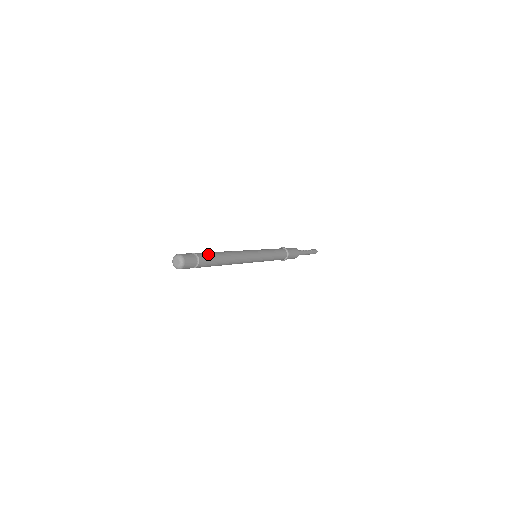
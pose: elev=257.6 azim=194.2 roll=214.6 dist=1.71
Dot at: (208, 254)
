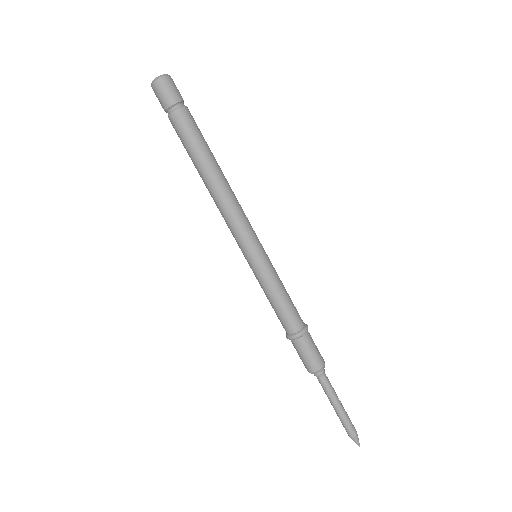
Dot at: occluded
